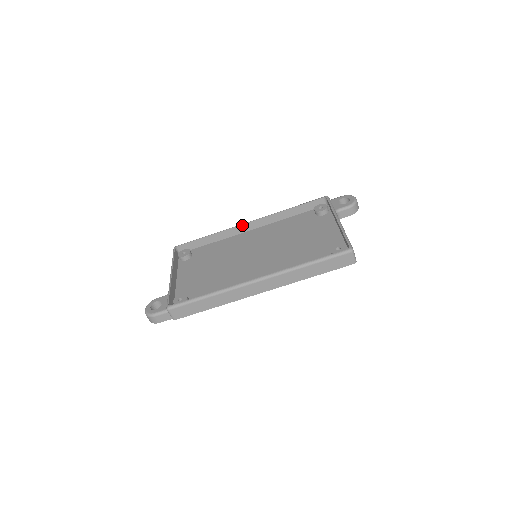
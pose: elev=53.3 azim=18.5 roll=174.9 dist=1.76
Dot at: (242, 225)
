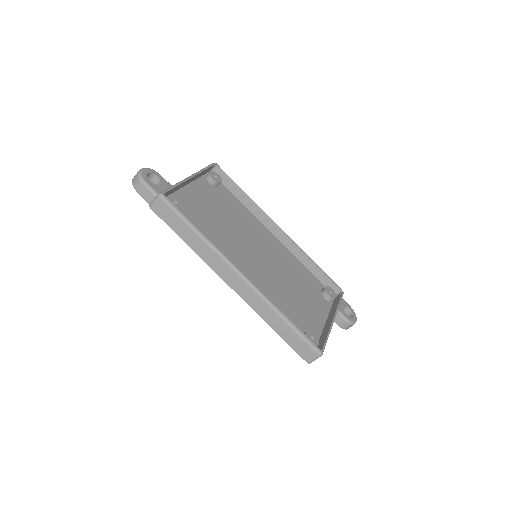
Dot at: (274, 223)
